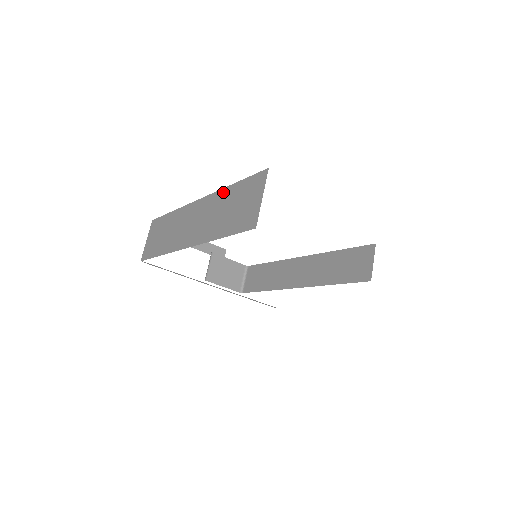
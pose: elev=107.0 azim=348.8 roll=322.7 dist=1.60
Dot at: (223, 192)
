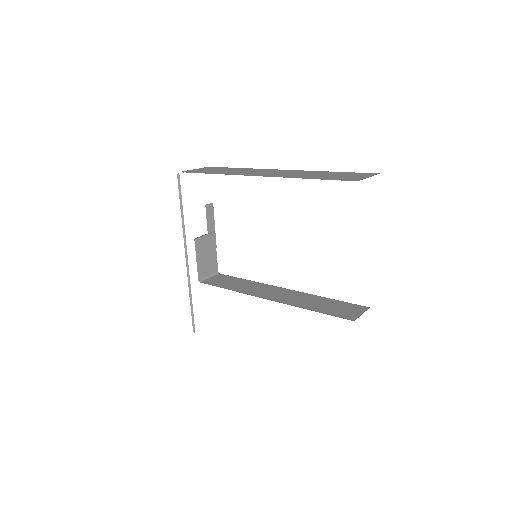
Dot at: (319, 171)
